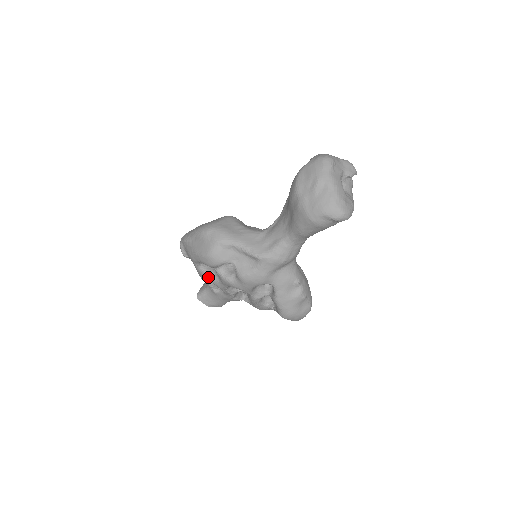
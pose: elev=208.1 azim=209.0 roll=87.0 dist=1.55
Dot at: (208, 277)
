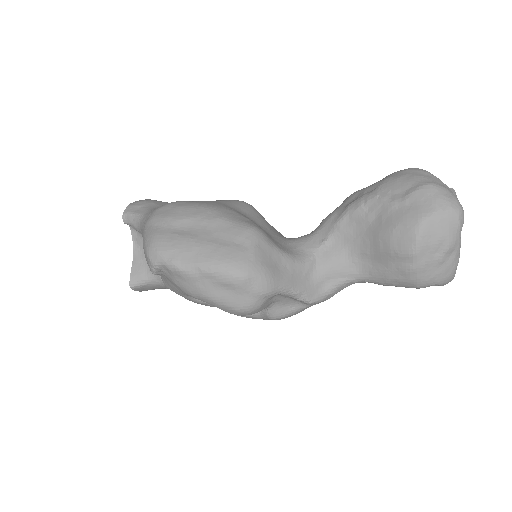
Dot at: (200, 303)
